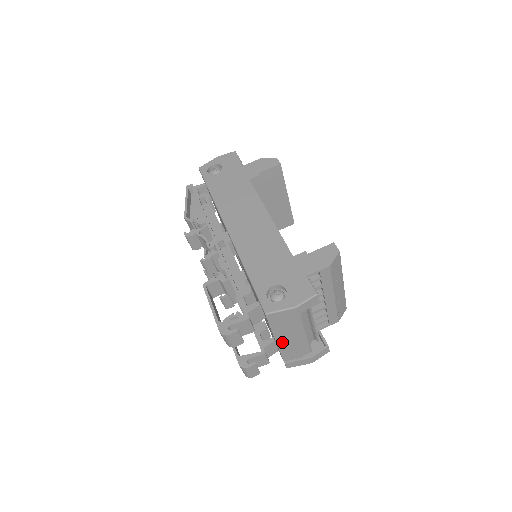
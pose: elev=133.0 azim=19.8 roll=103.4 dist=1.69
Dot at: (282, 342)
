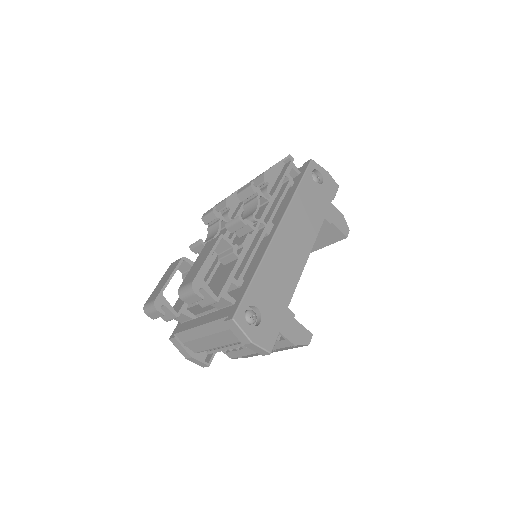
Dot at: (200, 331)
